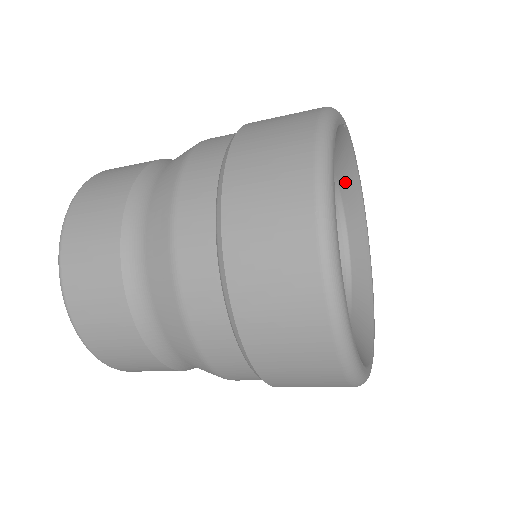
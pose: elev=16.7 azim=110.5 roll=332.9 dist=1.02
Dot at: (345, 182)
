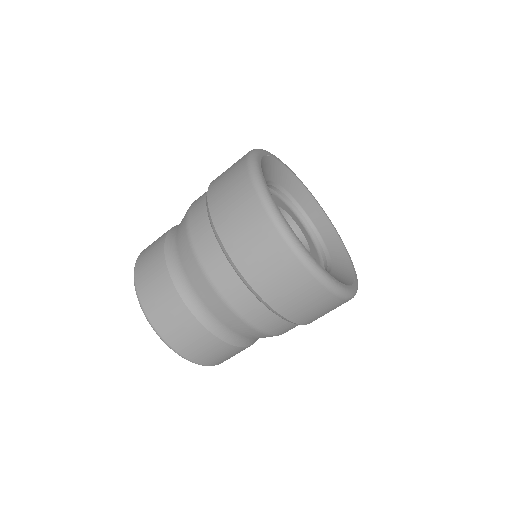
Dot at: (292, 189)
